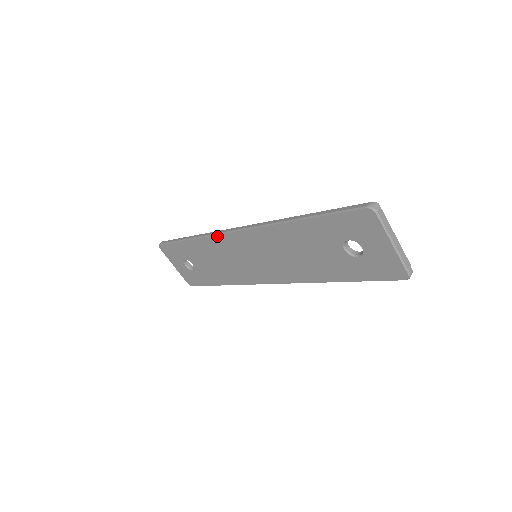
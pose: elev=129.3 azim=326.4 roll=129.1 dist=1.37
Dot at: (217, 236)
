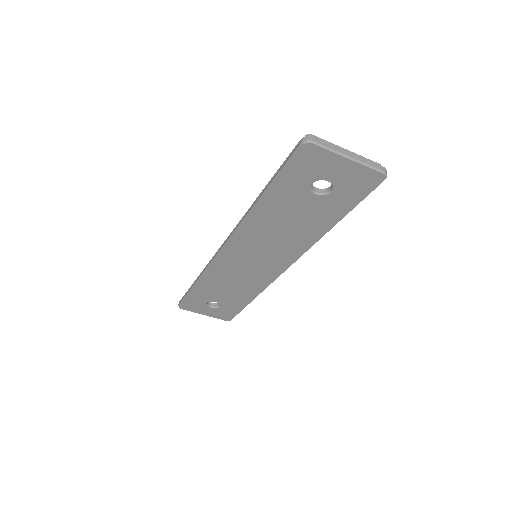
Dot at: (213, 264)
